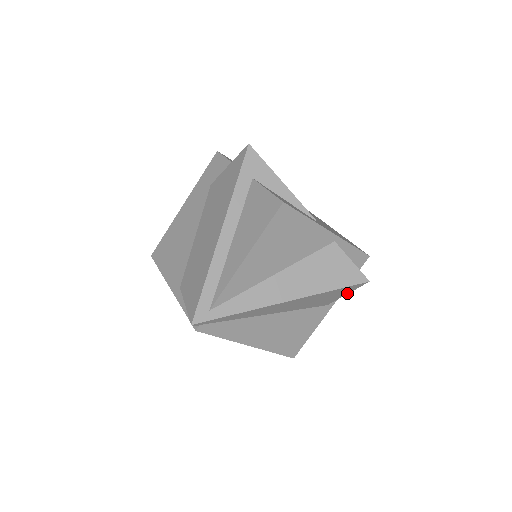
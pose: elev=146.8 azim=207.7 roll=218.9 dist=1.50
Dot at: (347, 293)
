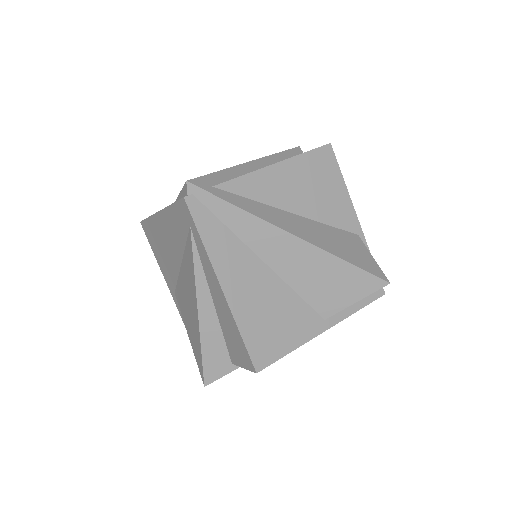
Dot at: (357, 299)
